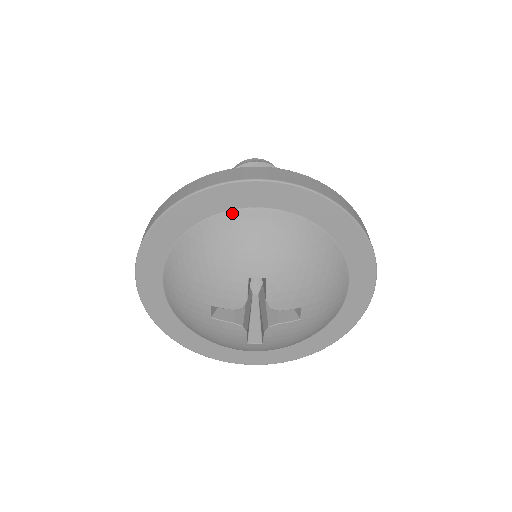
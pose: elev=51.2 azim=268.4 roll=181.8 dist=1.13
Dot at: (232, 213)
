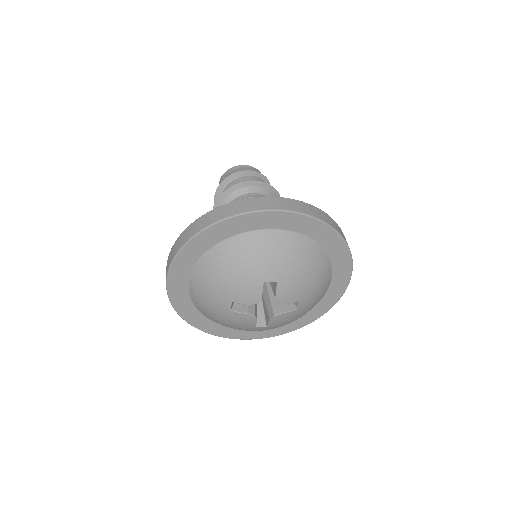
Dot at: (252, 233)
